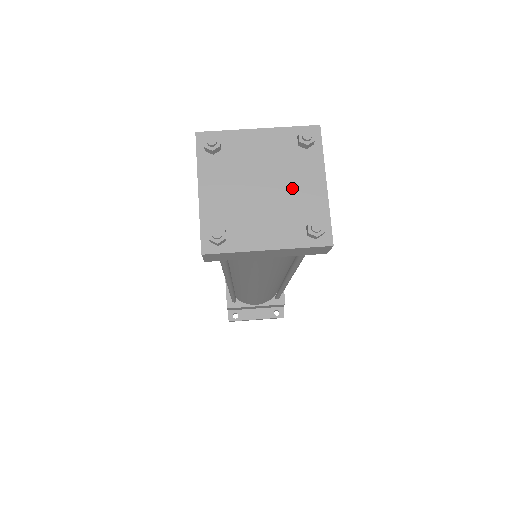
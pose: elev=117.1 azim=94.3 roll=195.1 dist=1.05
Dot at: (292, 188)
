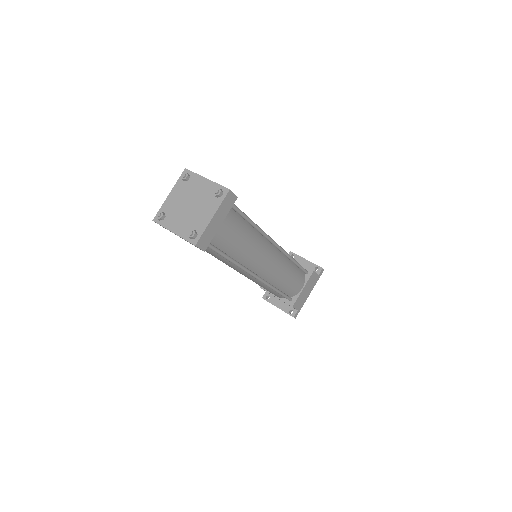
Dot at: (199, 212)
